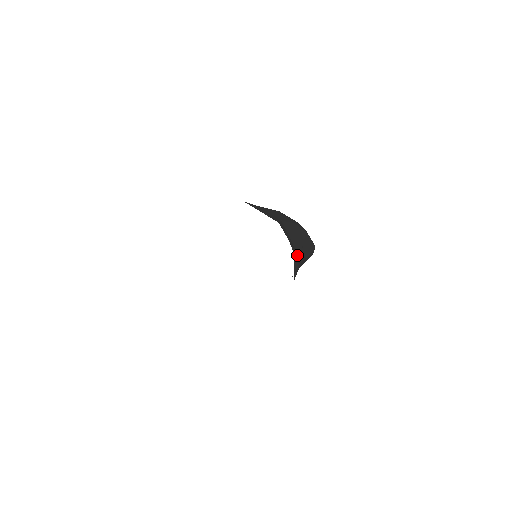
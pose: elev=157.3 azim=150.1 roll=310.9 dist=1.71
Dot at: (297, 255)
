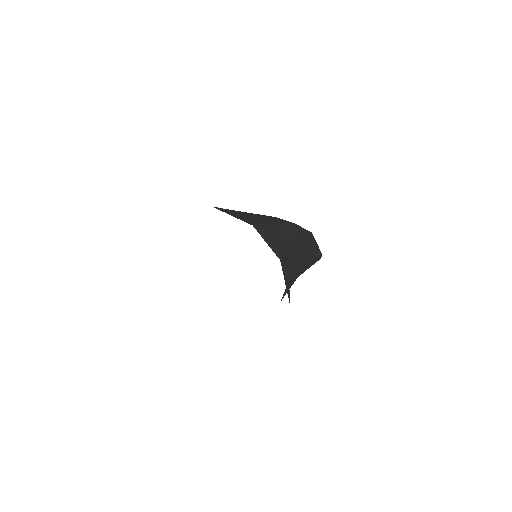
Dot at: (294, 277)
